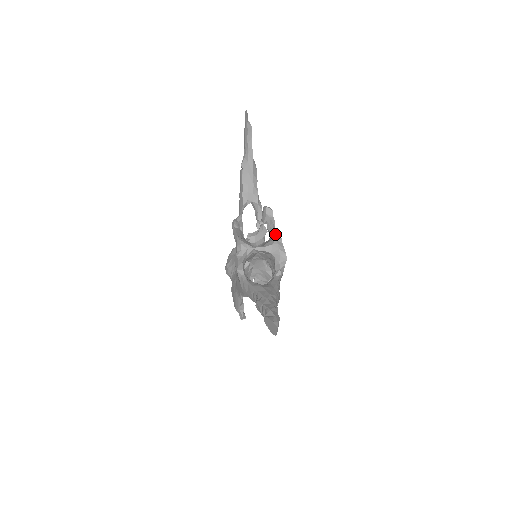
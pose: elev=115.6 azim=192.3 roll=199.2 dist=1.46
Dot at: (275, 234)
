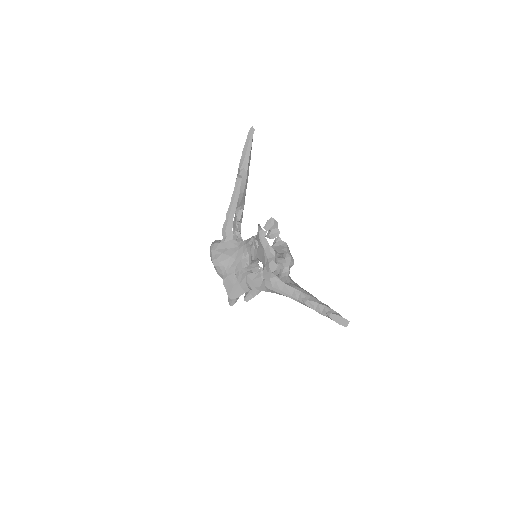
Dot at: (282, 242)
